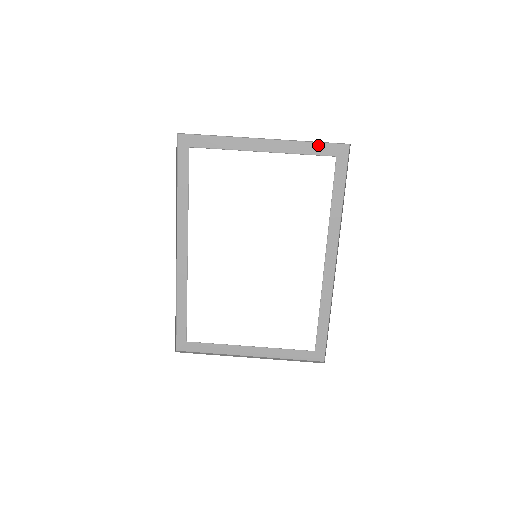
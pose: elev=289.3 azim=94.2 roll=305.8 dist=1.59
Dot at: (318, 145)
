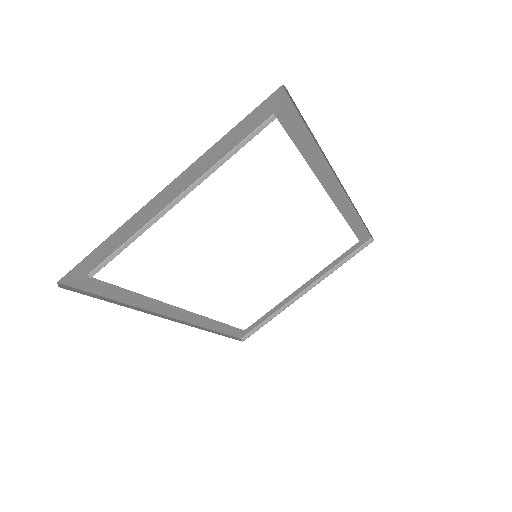
Dot at: (240, 126)
